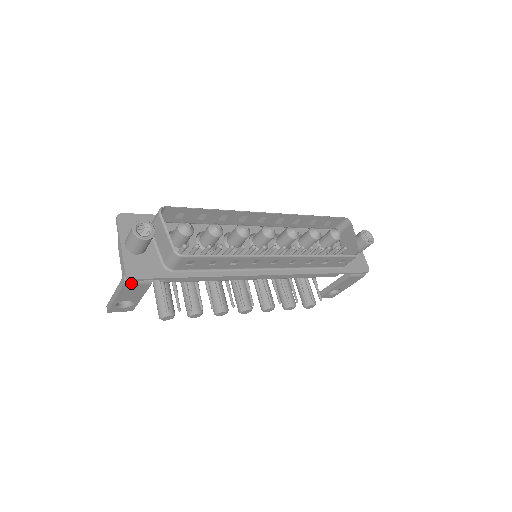
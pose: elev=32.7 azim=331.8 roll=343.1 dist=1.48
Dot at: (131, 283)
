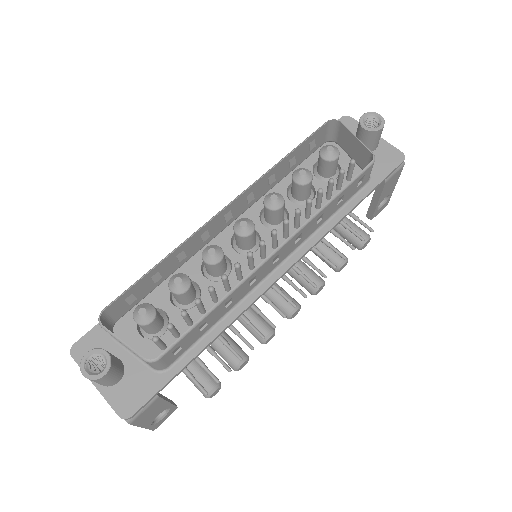
Dot at: (136, 416)
